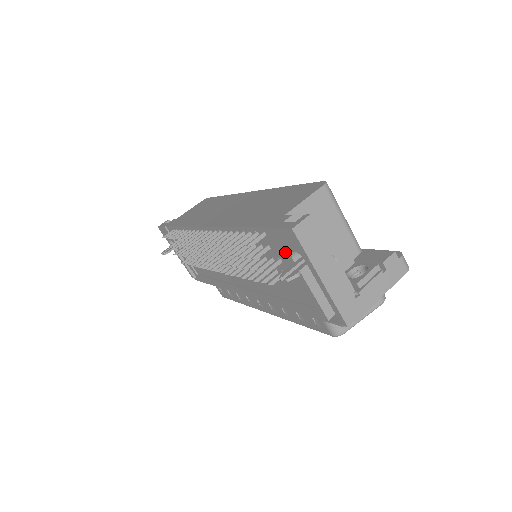
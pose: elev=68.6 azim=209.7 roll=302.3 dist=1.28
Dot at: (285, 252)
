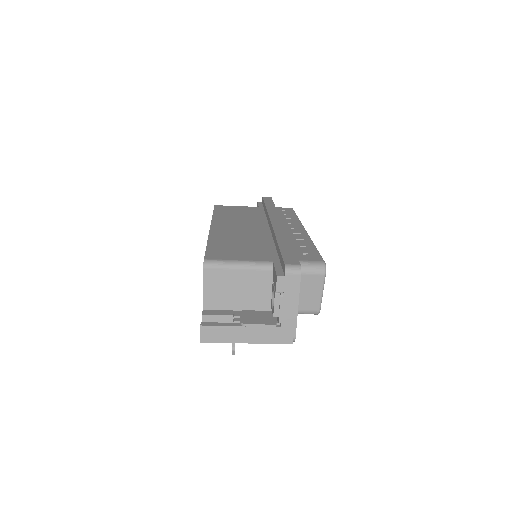
Dot at: occluded
